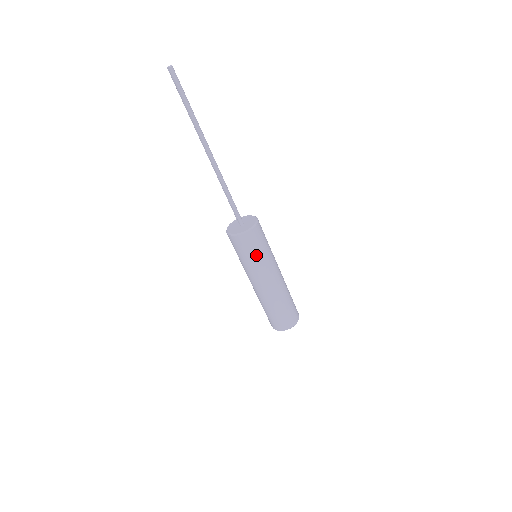
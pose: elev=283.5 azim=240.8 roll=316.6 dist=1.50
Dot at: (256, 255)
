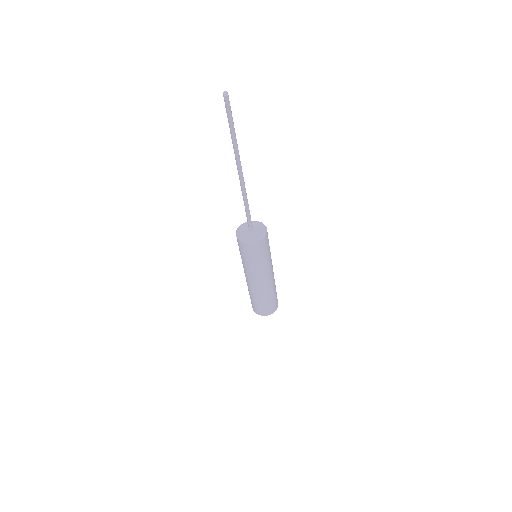
Dot at: (256, 260)
